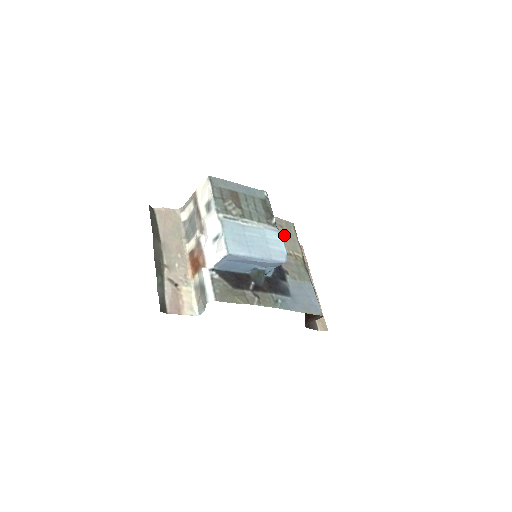
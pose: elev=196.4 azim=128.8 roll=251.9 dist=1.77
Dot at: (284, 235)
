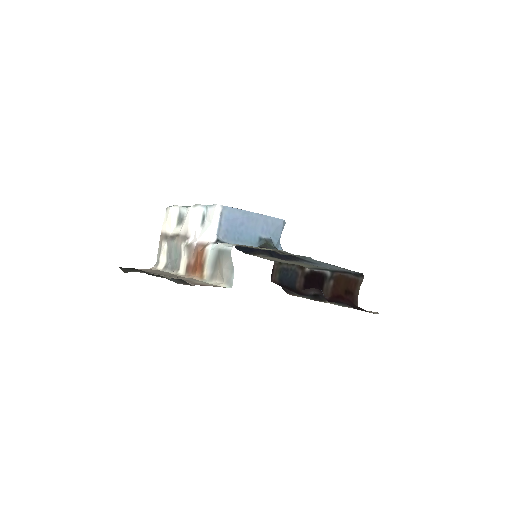
Dot at: occluded
